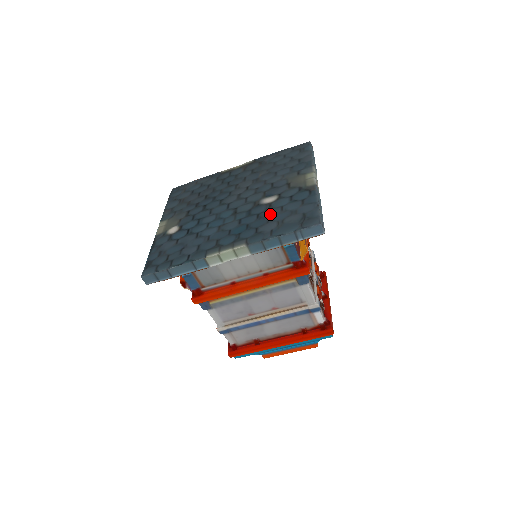
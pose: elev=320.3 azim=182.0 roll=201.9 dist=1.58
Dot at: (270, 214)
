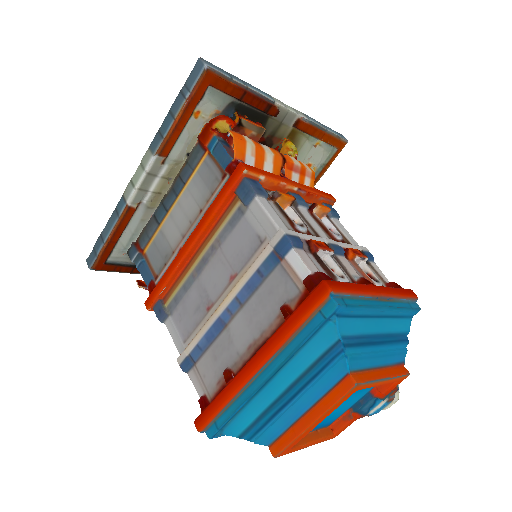
Dot at: occluded
